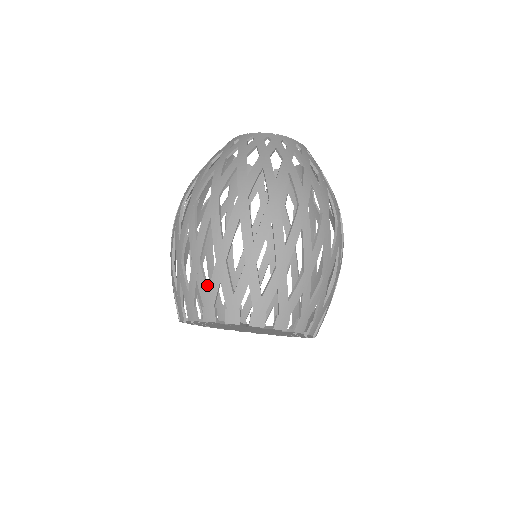
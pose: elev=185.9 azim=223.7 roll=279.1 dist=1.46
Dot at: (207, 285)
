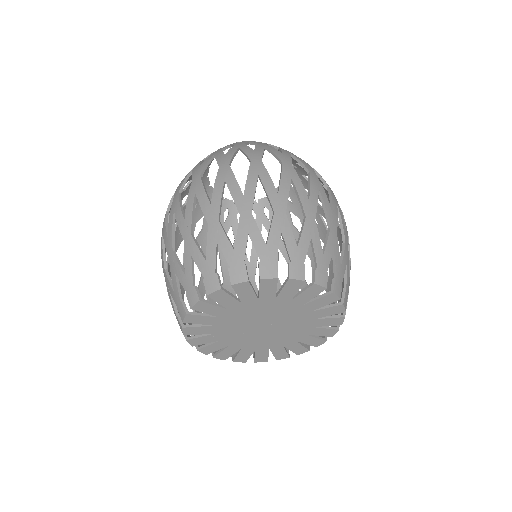
Dot at: (231, 243)
